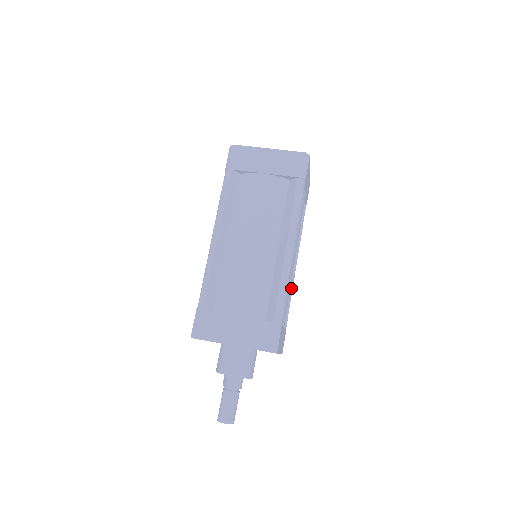
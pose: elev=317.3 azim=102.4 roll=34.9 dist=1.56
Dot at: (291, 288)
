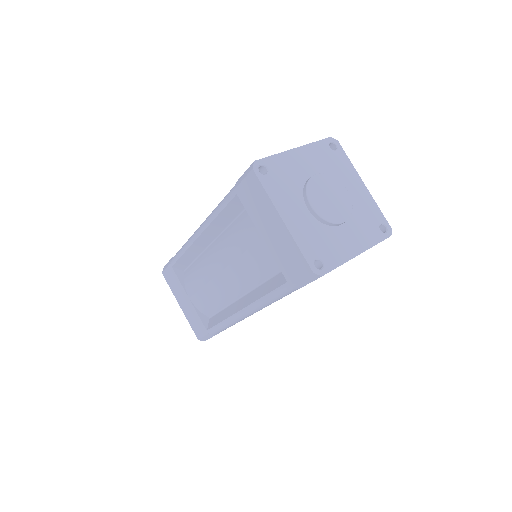
Dot at: occluded
